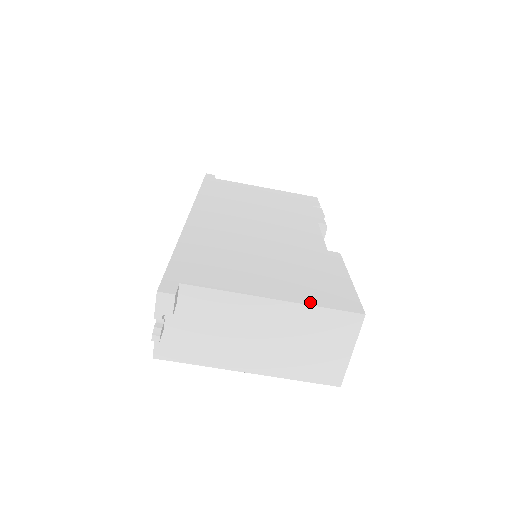
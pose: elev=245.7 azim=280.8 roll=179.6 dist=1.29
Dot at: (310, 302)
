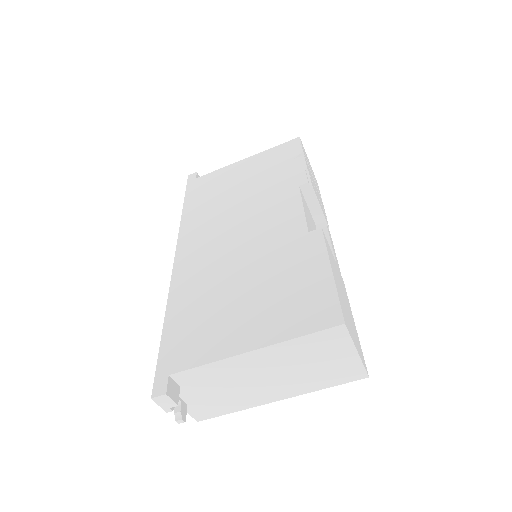
Dot at: (287, 336)
